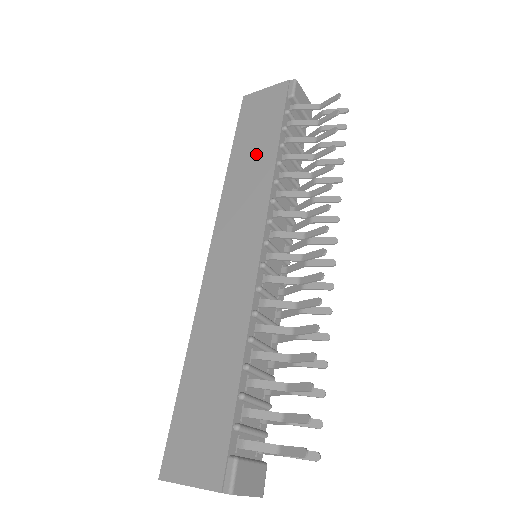
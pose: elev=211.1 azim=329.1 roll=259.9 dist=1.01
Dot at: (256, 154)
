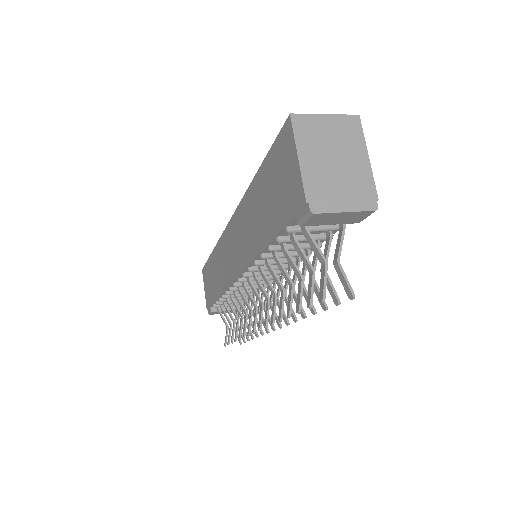
Dot at: (258, 219)
